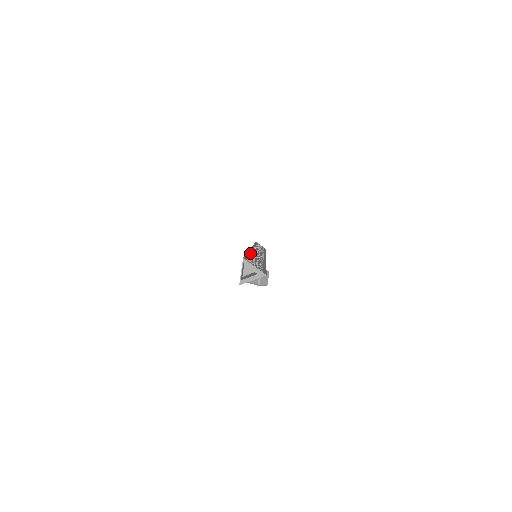
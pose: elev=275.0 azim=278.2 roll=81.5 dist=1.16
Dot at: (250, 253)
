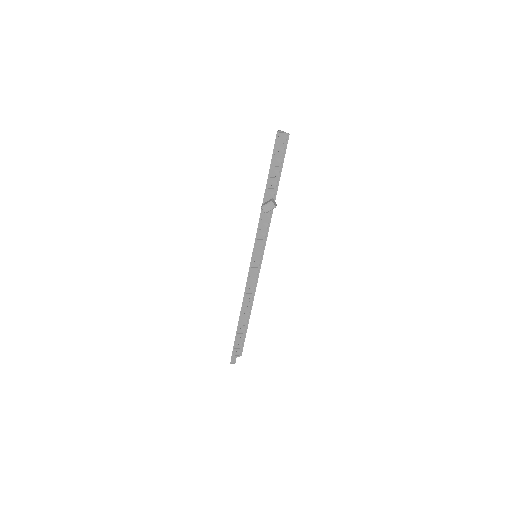
Dot at: occluded
